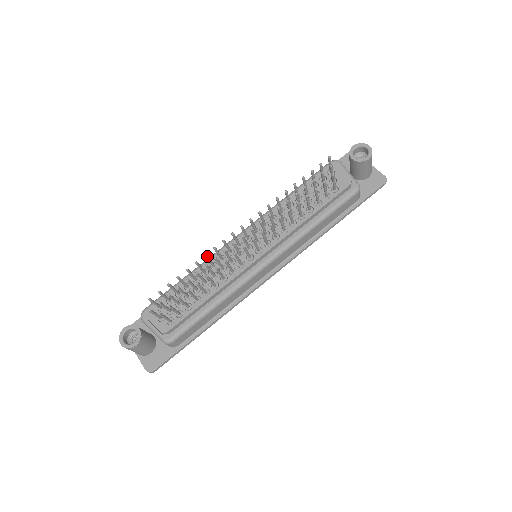
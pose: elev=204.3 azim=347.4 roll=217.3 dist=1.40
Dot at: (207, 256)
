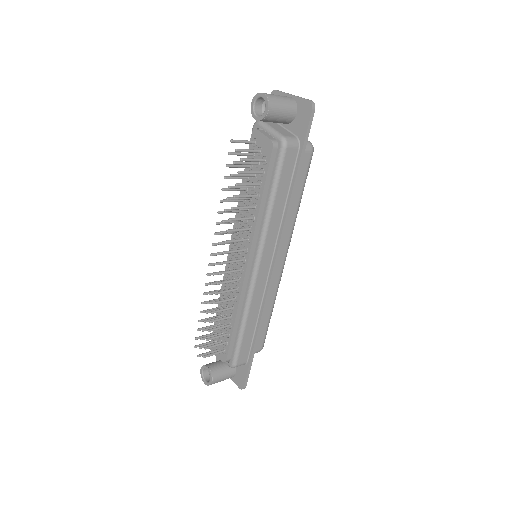
Dot at: (206, 293)
